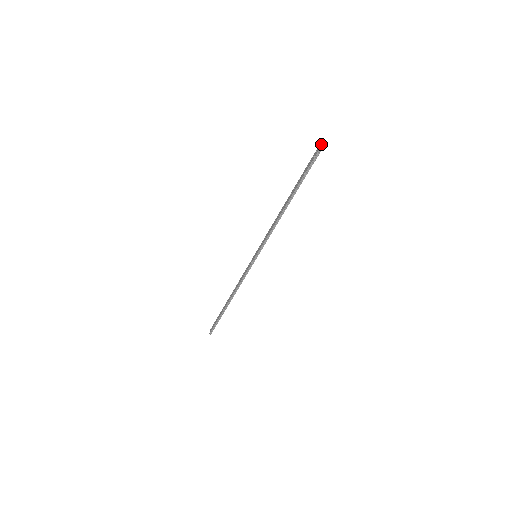
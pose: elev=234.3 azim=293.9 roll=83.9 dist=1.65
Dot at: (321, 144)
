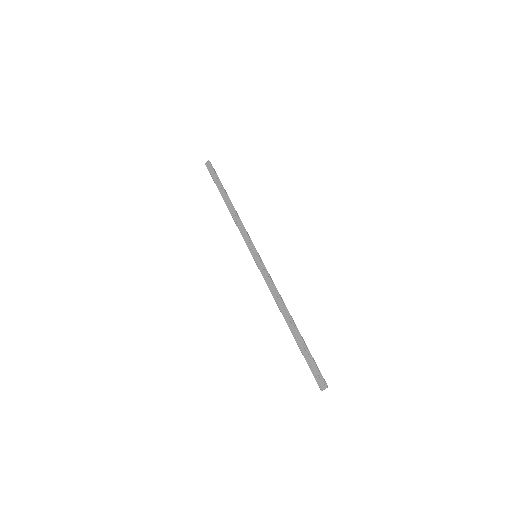
Dot at: occluded
